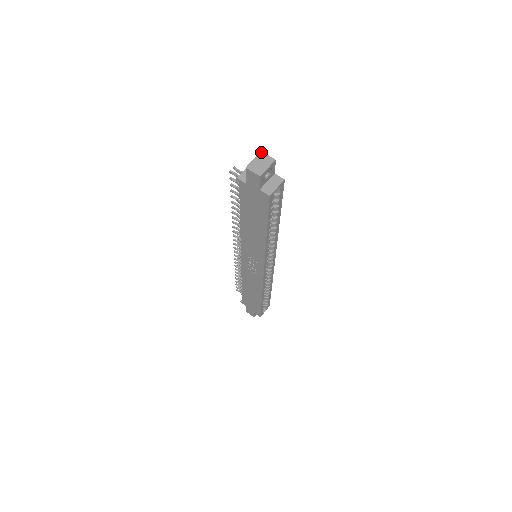
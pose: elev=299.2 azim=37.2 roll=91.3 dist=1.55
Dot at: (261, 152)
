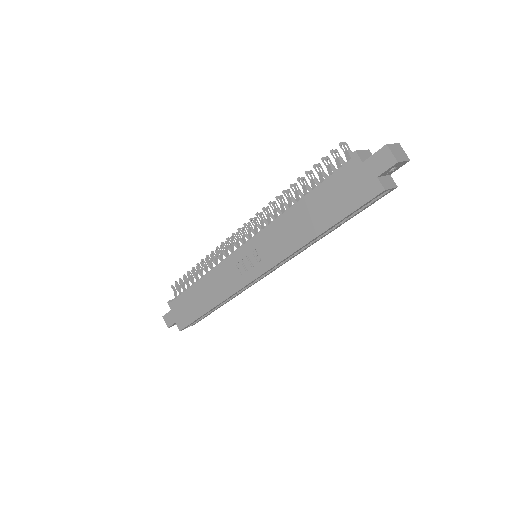
Dot at: (399, 143)
